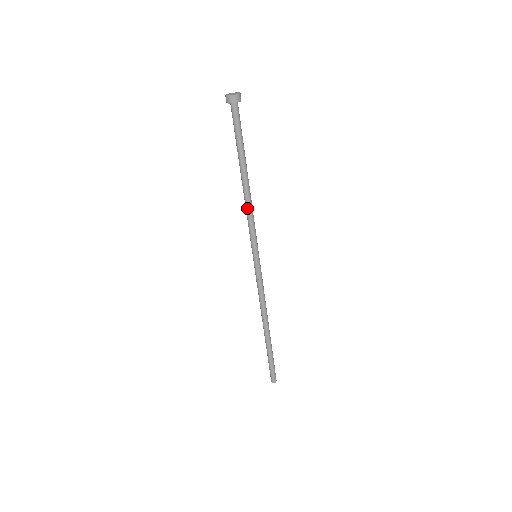
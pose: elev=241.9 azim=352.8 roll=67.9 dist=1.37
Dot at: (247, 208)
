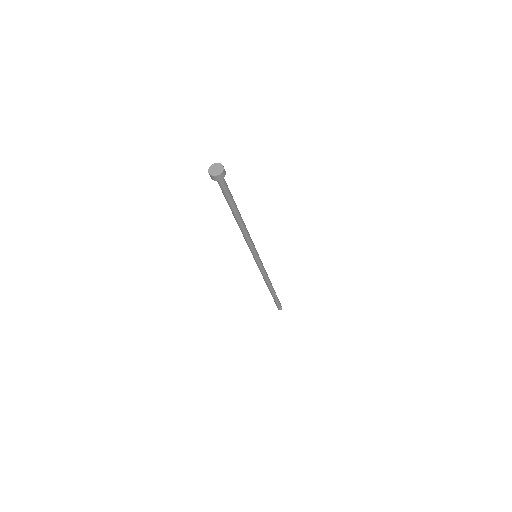
Dot at: (243, 234)
